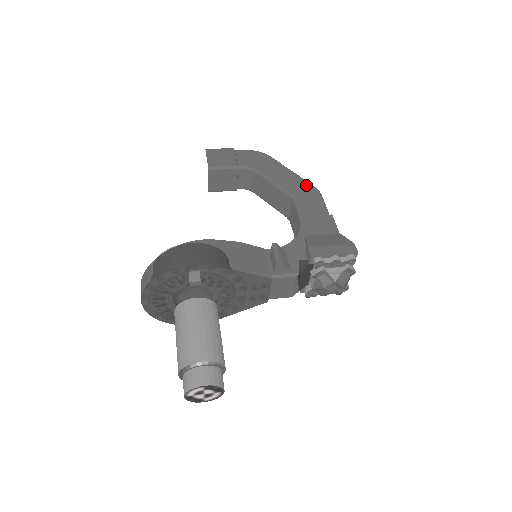
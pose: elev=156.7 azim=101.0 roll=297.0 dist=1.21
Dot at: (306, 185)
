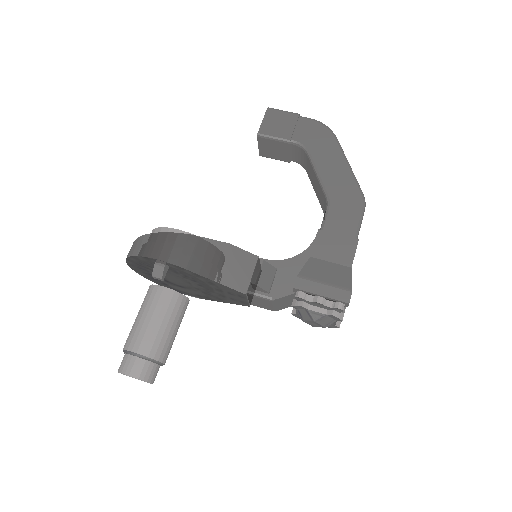
Dot at: (353, 189)
